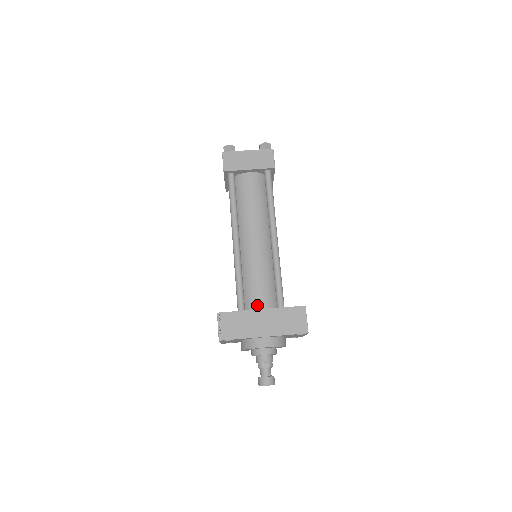
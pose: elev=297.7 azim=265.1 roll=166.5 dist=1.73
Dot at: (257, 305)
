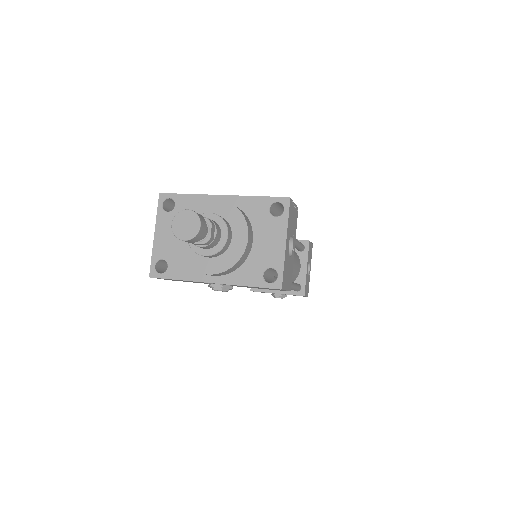
Dot at: occluded
